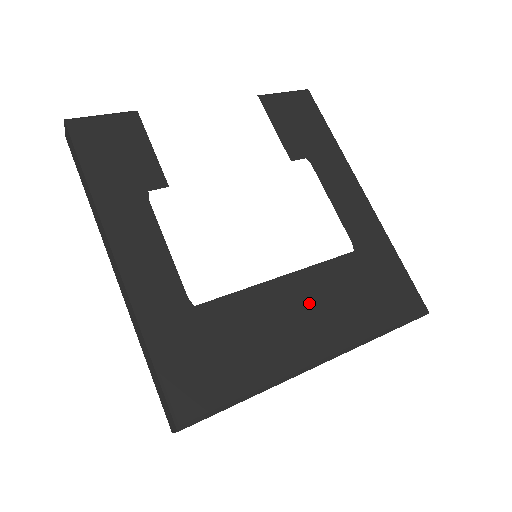
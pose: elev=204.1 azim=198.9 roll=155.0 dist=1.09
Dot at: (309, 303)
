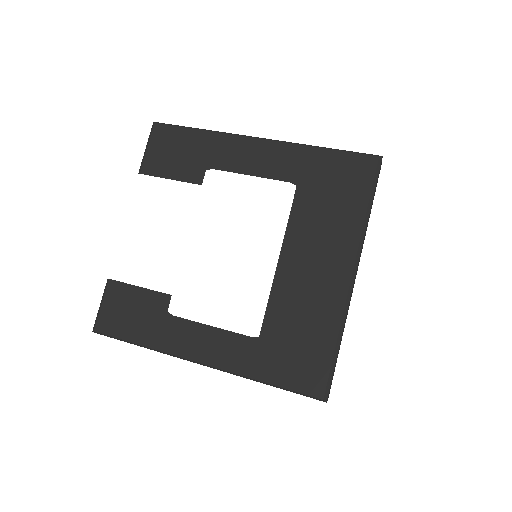
Dot at: (309, 254)
